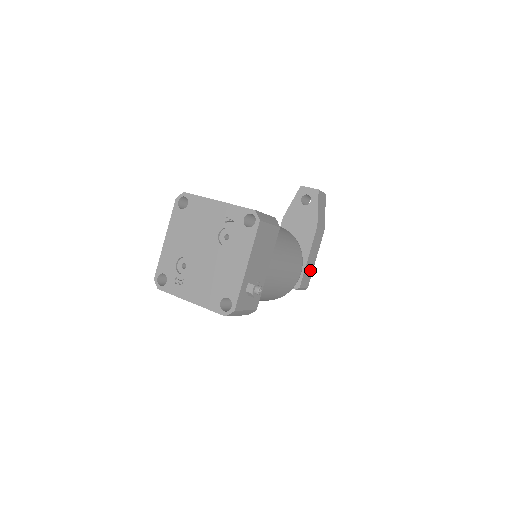
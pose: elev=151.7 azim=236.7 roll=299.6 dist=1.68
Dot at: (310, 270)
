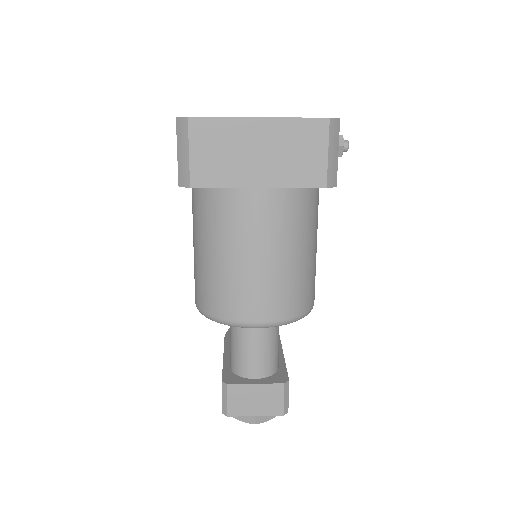
Dot at: occluded
